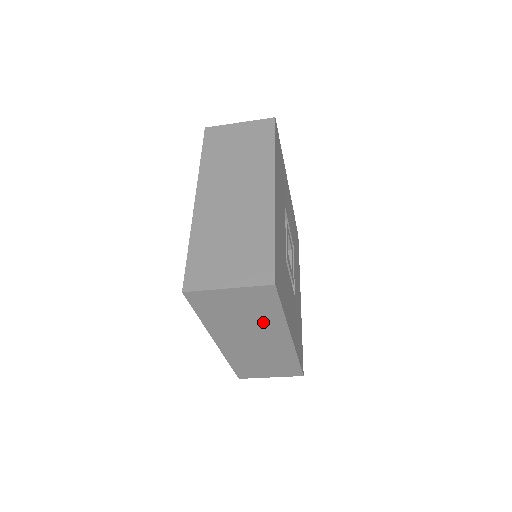
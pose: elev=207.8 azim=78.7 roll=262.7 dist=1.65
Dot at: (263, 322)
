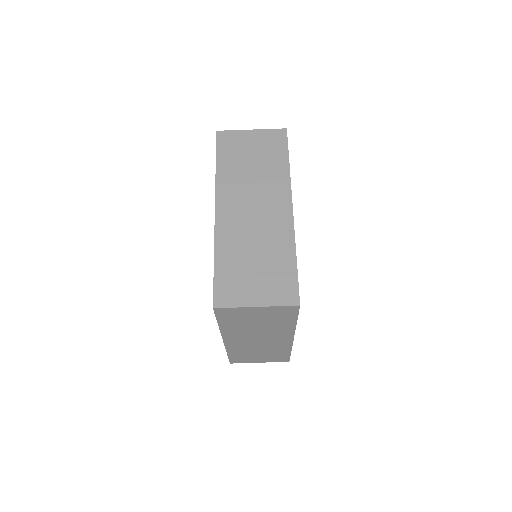
Dot at: (269, 176)
